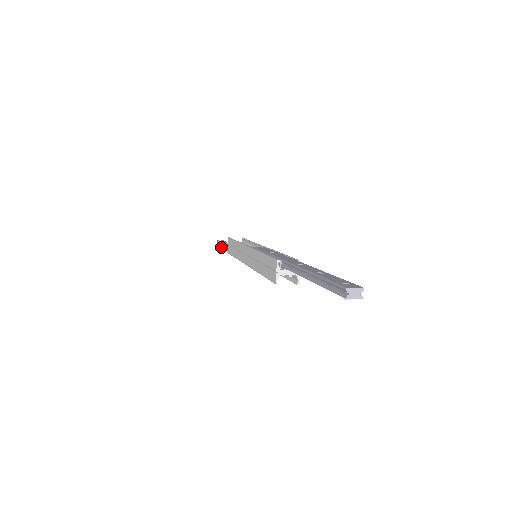
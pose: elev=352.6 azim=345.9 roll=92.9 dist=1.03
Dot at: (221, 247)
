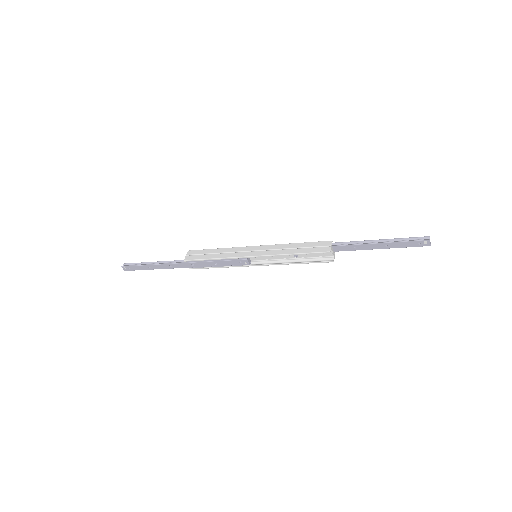
Dot at: (144, 265)
